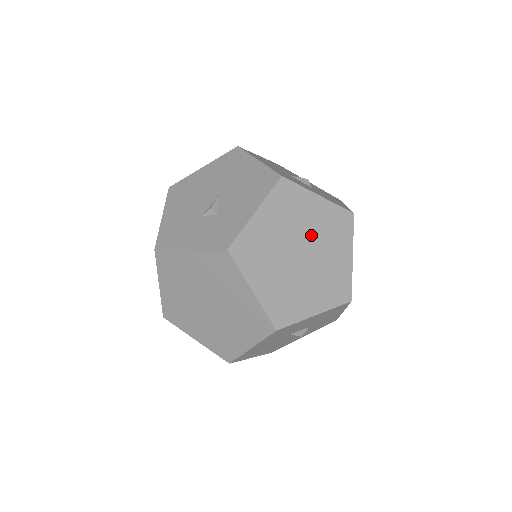
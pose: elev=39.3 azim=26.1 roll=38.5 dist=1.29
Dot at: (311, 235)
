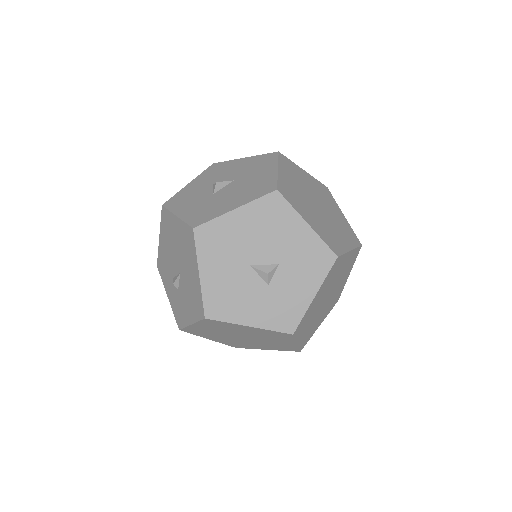
Dot at: (249, 335)
